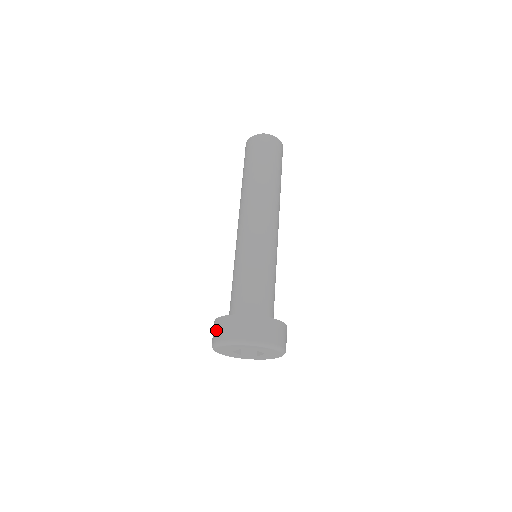
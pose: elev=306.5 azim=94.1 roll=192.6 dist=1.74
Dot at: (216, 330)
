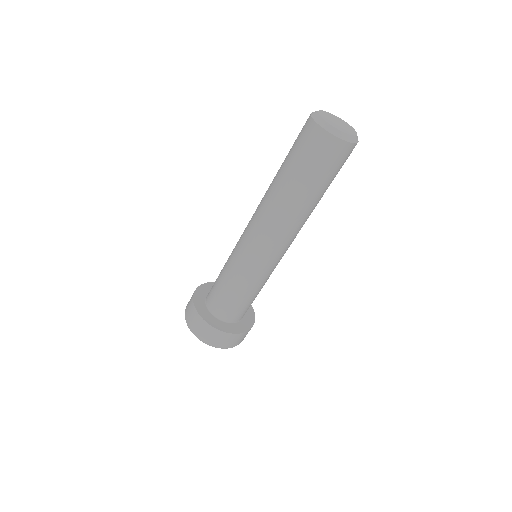
Dot at: (188, 306)
